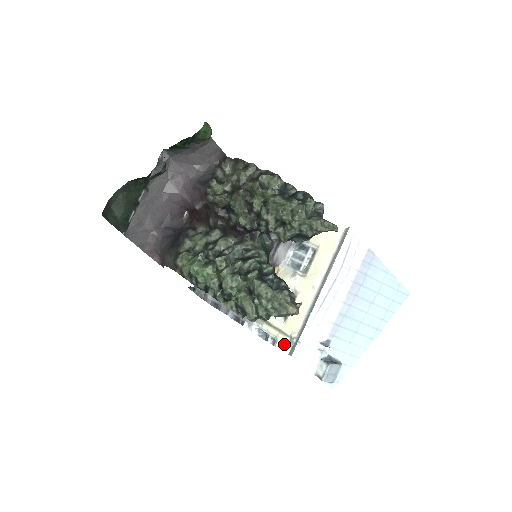
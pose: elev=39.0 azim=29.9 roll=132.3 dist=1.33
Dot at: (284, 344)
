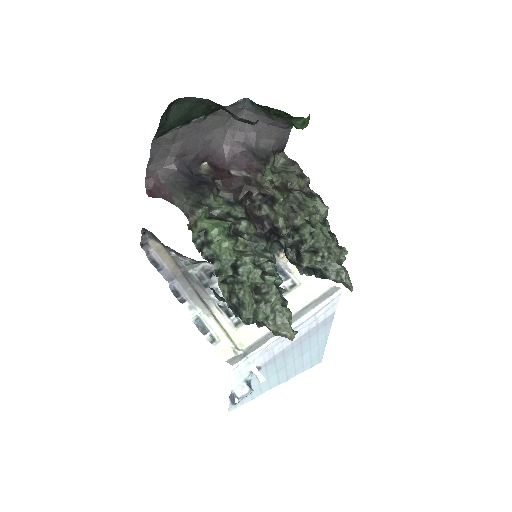
Dot at: (226, 349)
